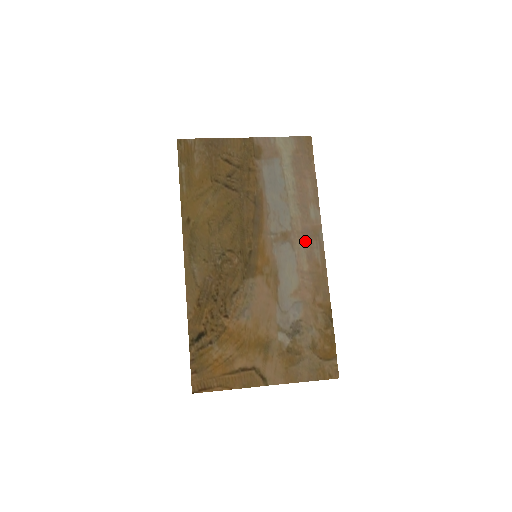
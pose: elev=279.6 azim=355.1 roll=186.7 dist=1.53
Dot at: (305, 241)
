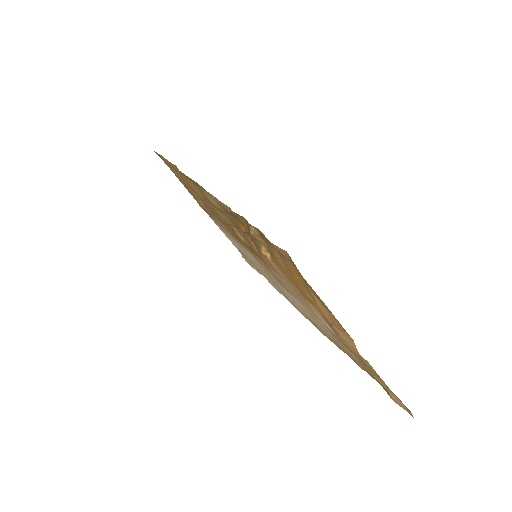
Dot at: (284, 293)
